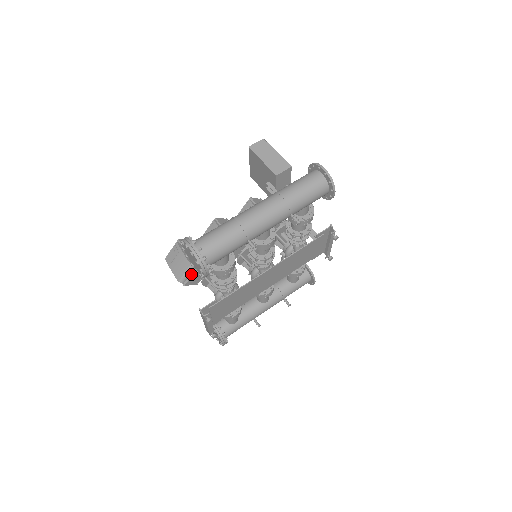
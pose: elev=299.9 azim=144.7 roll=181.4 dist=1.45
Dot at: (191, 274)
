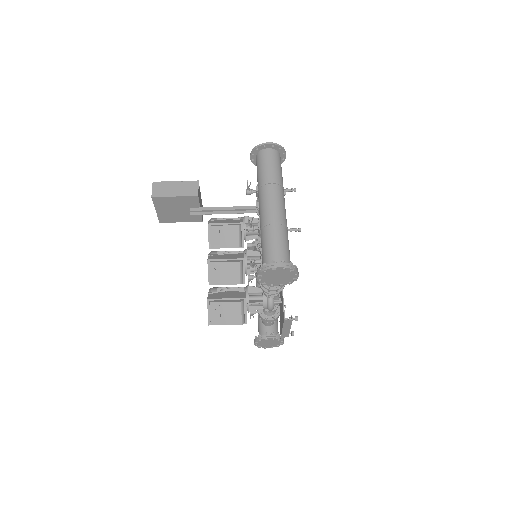
Dot at: (245, 309)
